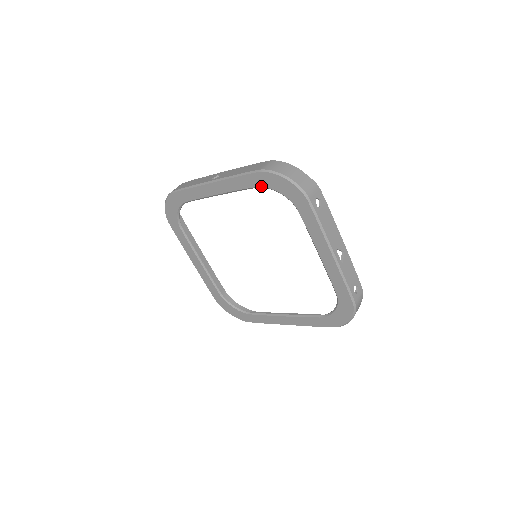
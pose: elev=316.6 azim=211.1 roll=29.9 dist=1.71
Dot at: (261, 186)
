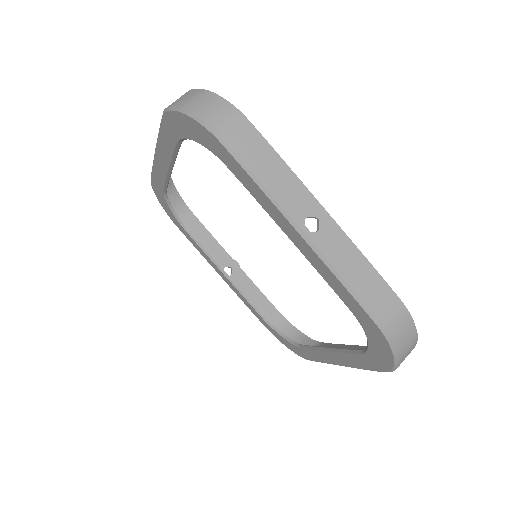
Dot at: (358, 320)
